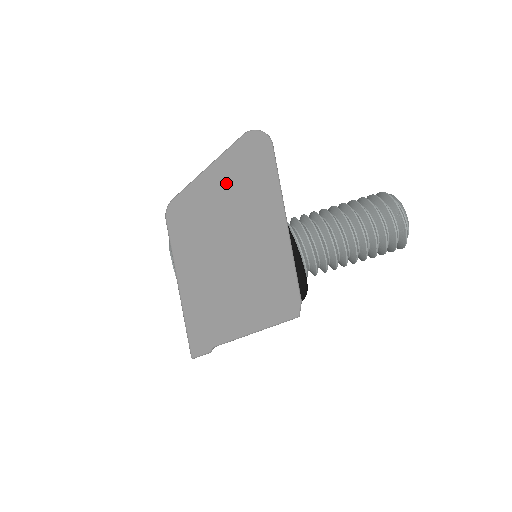
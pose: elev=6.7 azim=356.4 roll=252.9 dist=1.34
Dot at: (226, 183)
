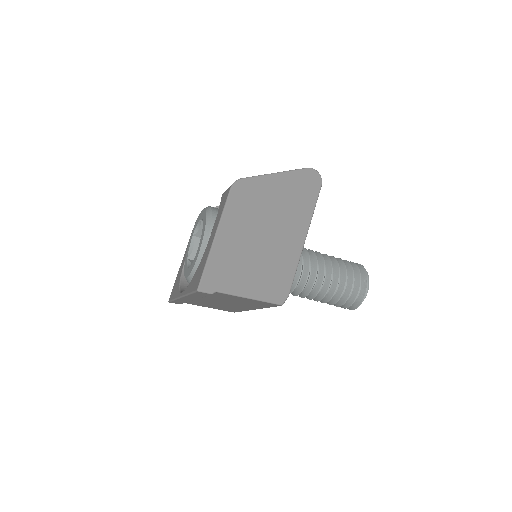
Dot at: (281, 190)
